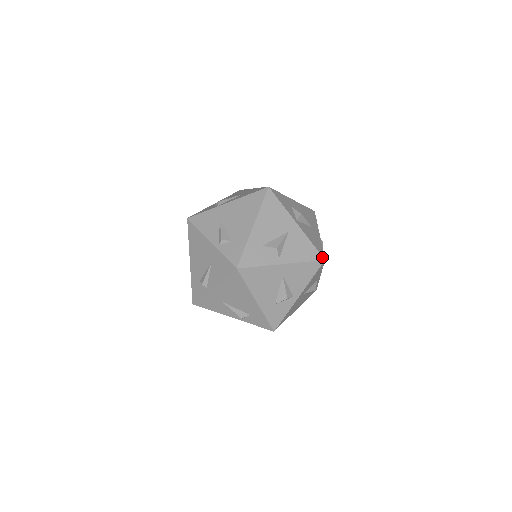
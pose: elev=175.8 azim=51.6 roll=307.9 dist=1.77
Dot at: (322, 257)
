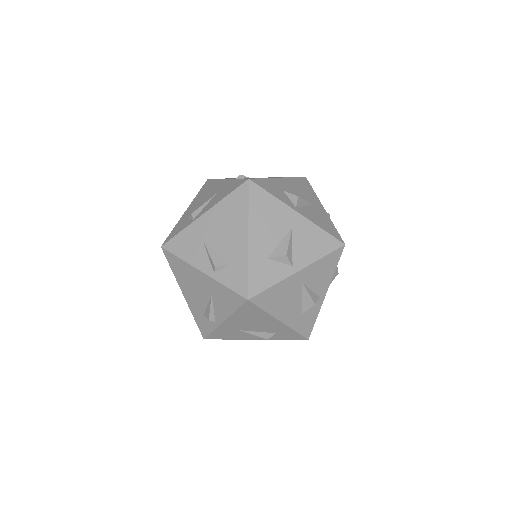
Dot at: (343, 241)
